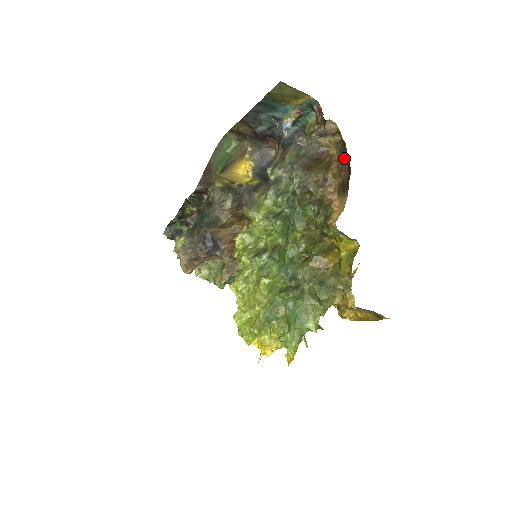
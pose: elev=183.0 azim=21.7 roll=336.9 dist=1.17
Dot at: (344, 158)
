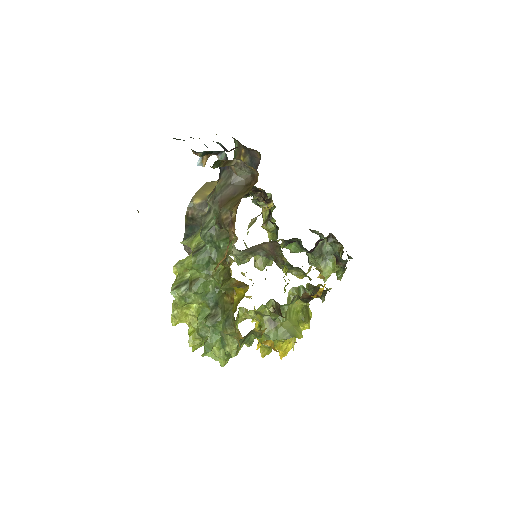
Dot at: occluded
